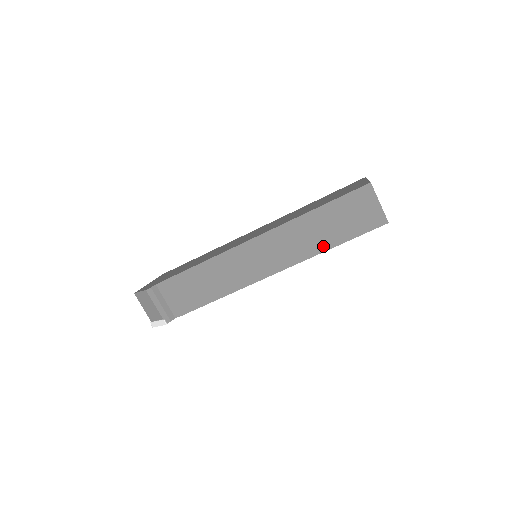
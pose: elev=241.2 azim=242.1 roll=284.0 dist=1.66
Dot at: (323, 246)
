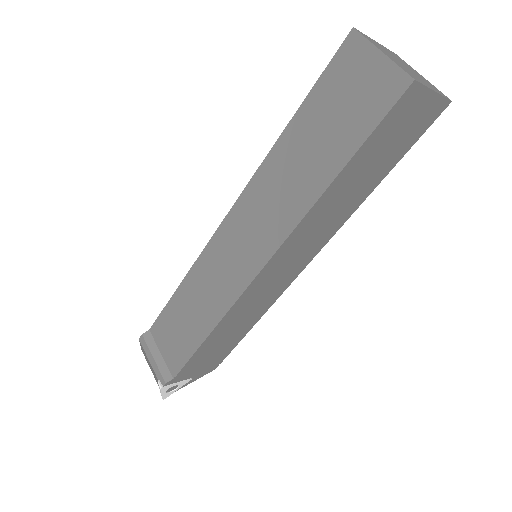
Dot at: (315, 187)
